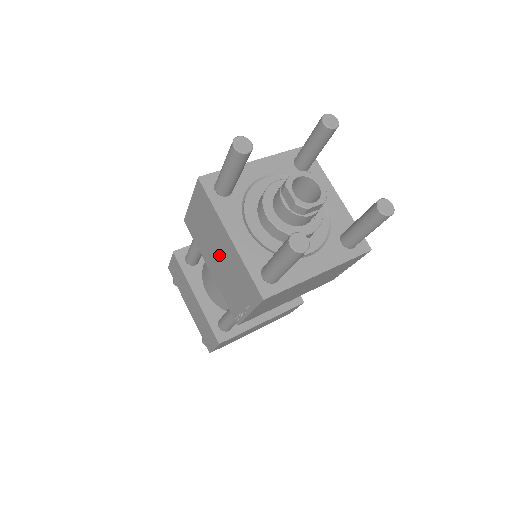
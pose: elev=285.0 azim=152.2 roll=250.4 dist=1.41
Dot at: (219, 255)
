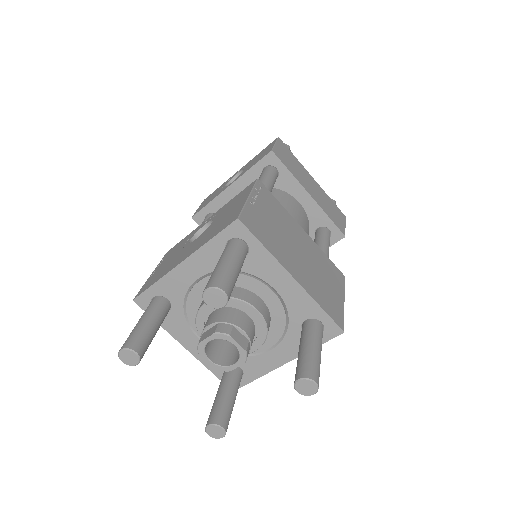
Dot at: occluded
